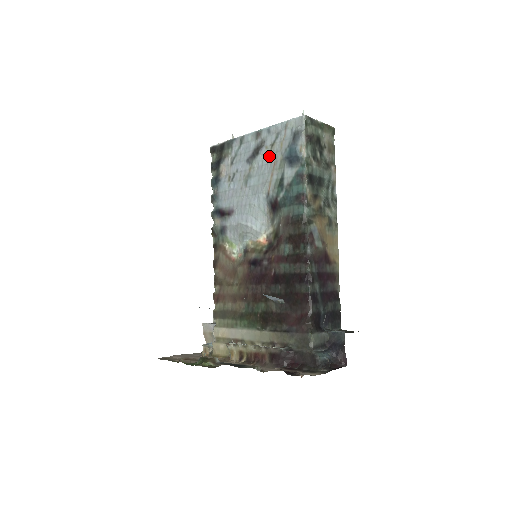
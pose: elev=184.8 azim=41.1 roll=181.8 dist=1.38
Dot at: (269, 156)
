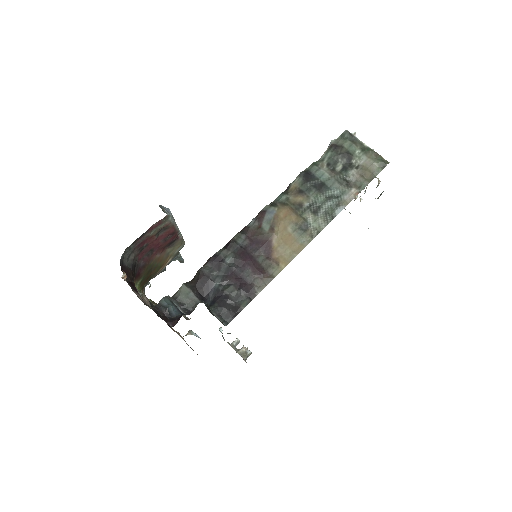
Dot at: occluded
